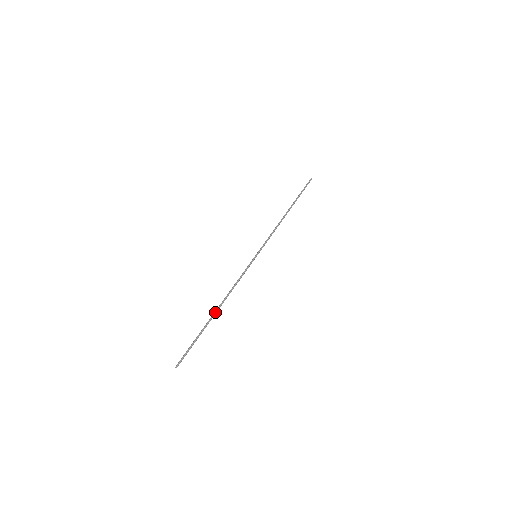
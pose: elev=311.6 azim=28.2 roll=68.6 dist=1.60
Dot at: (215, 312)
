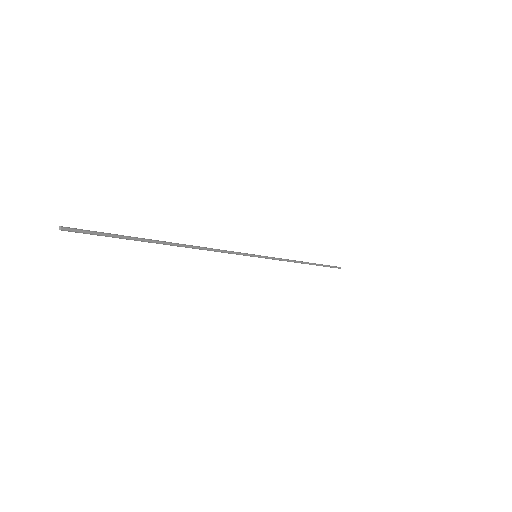
Dot at: (170, 243)
